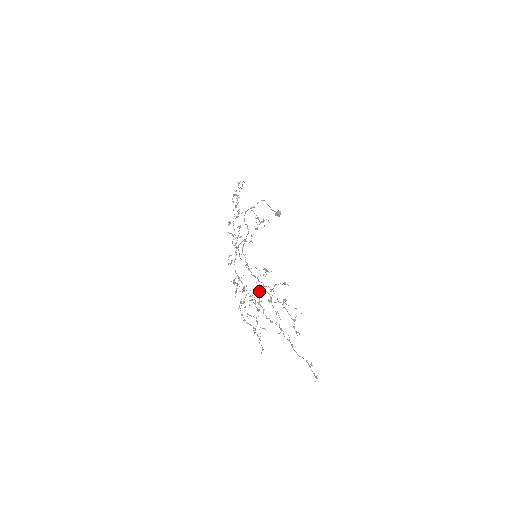
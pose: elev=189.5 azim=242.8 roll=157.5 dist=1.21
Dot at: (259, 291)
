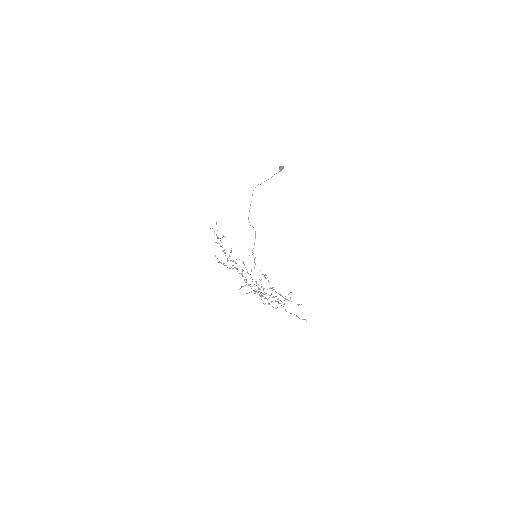
Dot at: occluded
